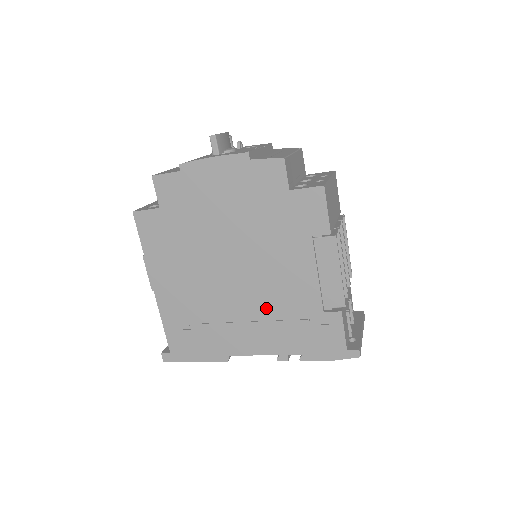
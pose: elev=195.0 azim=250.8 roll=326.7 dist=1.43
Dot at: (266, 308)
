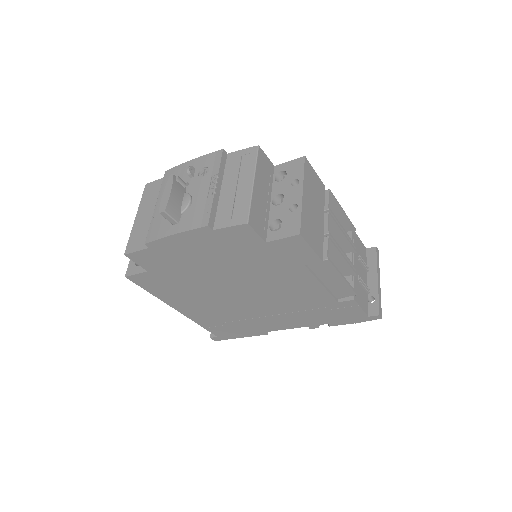
Dot at: (284, 307)
